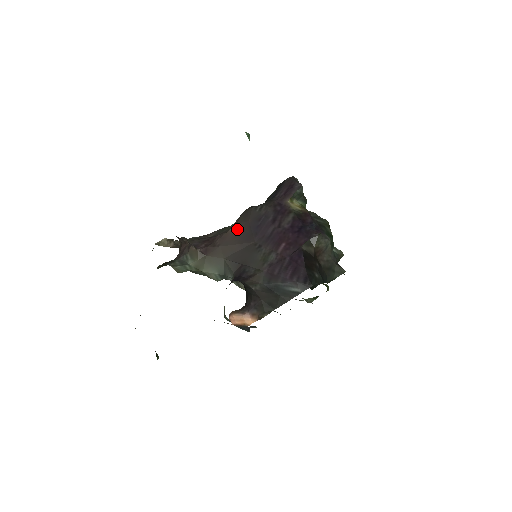
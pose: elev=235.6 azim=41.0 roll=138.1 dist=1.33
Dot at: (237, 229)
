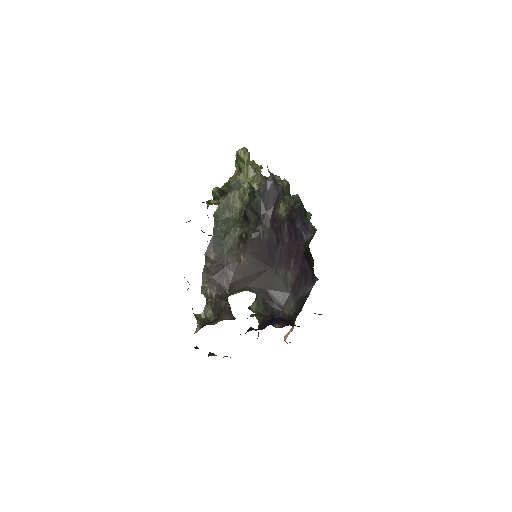
Dot at: (249, 259)
